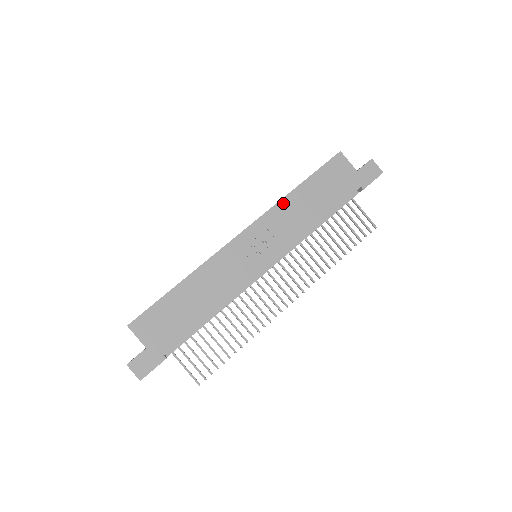
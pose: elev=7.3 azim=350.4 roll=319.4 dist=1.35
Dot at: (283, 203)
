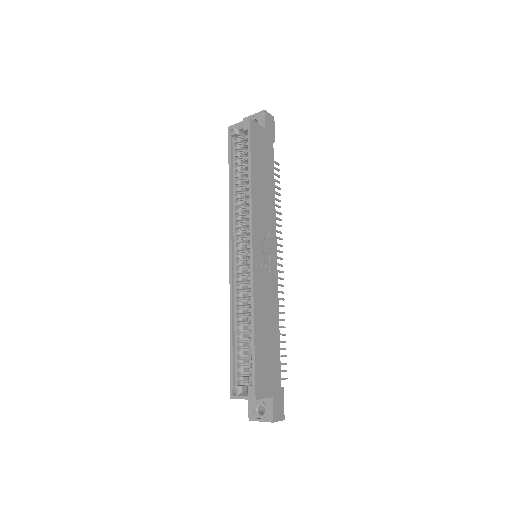
Dot at: (254, 197)
